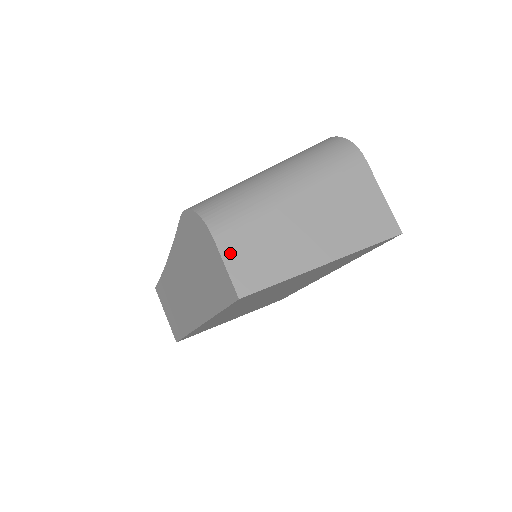
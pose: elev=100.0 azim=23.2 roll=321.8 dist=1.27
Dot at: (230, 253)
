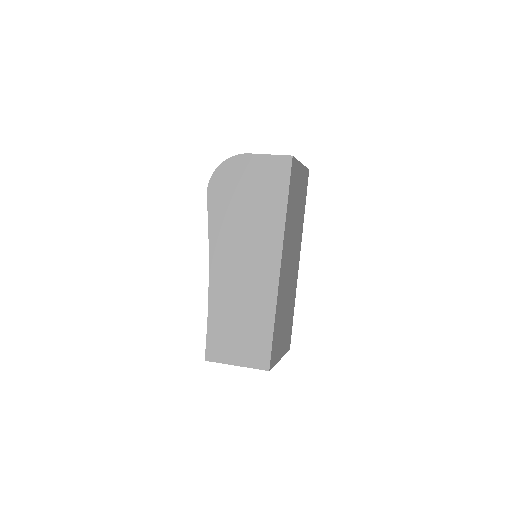
Dot at: occluded
